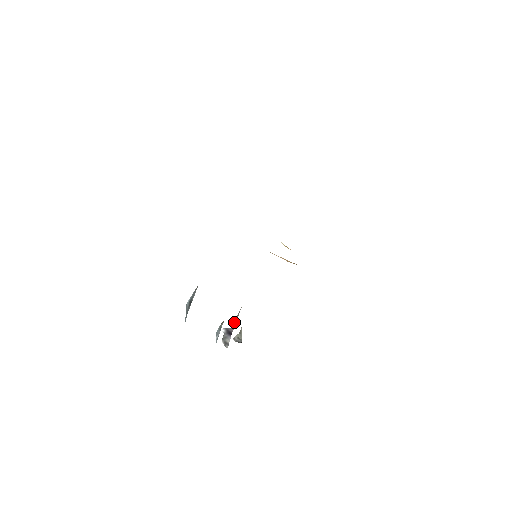
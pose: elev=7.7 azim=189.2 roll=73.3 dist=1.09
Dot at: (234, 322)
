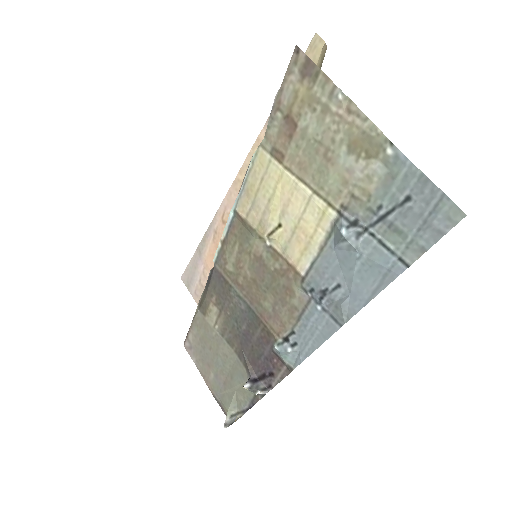
Dot at: (249, 368)
